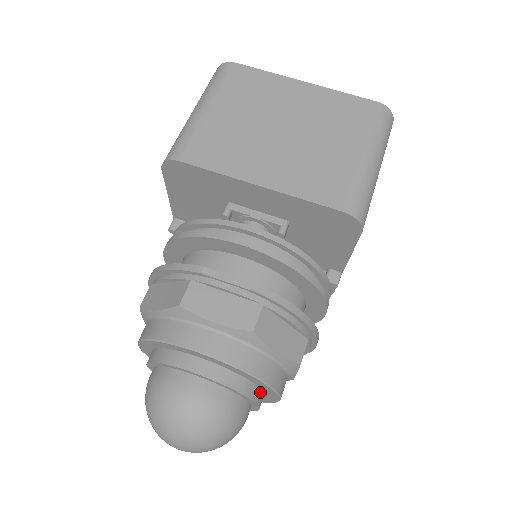
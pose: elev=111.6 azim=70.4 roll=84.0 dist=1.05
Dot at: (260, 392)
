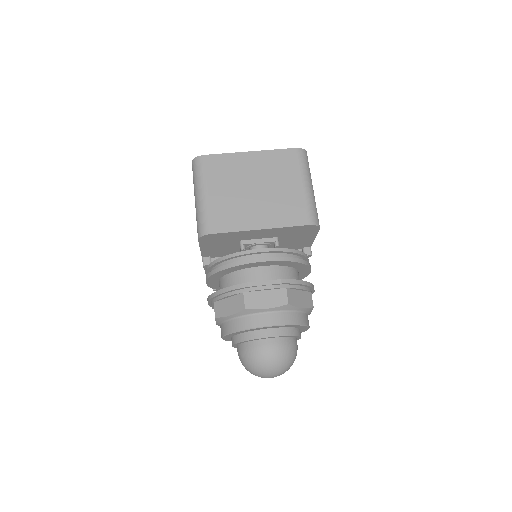
Dot at: (299, 330)
